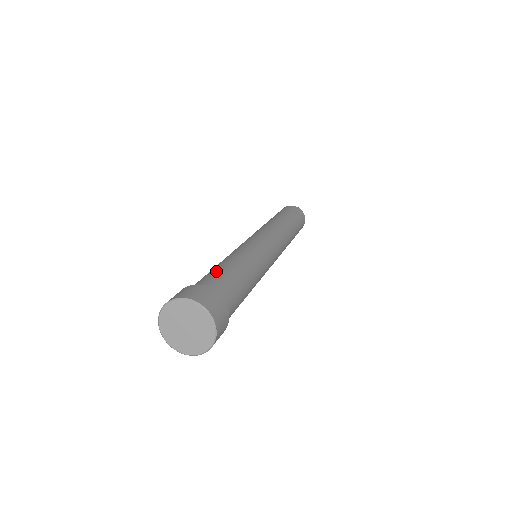
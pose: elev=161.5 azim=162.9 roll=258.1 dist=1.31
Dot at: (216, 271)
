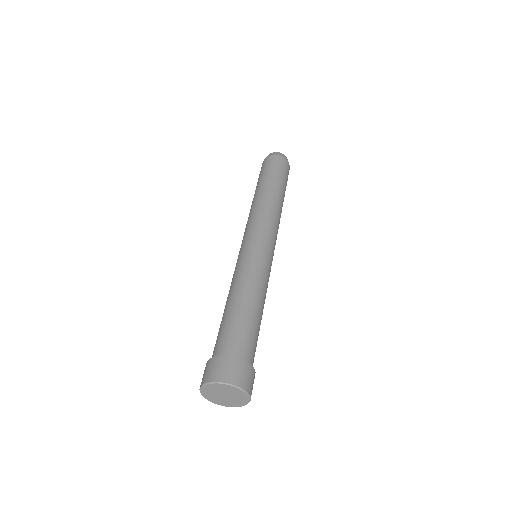
Dot at: (241, 322)
